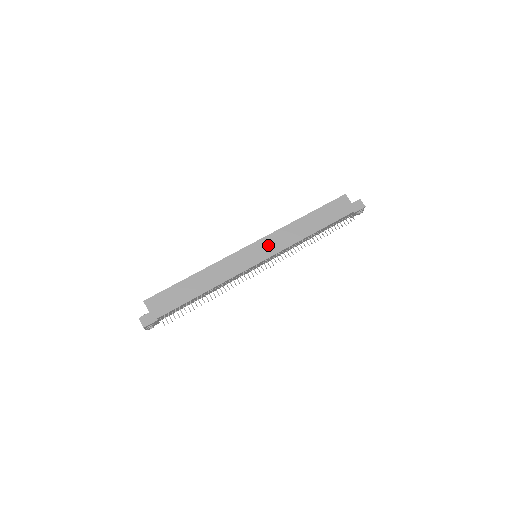
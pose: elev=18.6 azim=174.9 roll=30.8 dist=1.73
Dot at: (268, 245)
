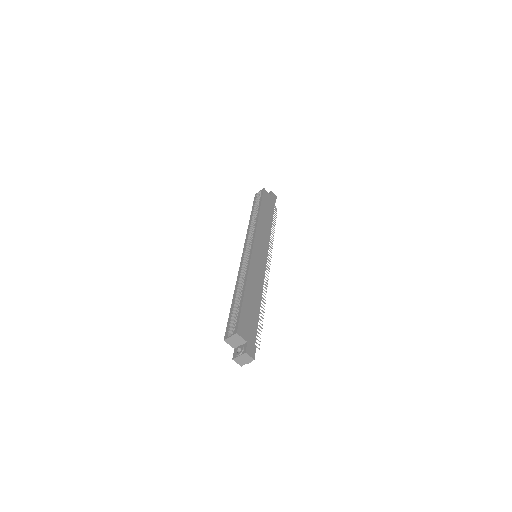
Dot at: (261, 243)
